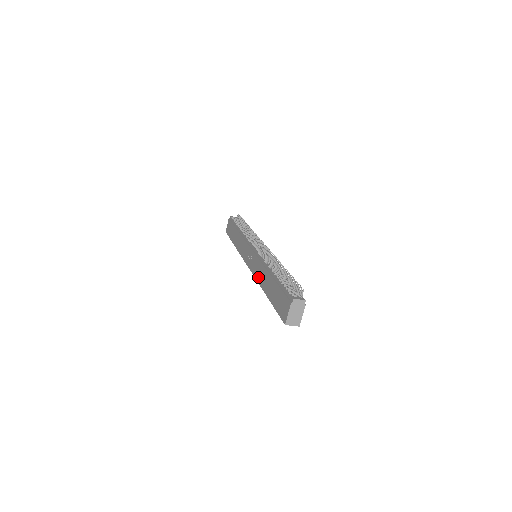
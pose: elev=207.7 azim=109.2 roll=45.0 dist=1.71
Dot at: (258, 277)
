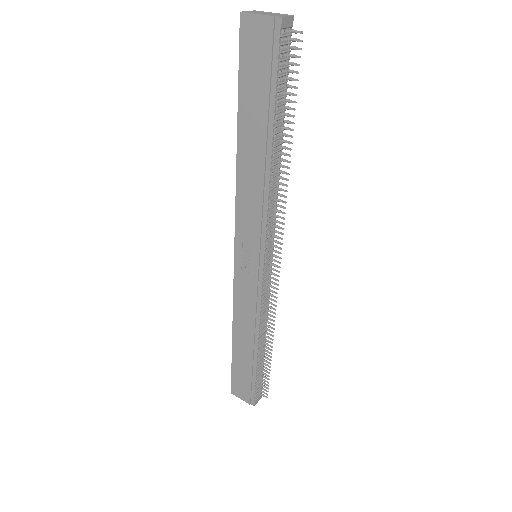
Dot at: (238, 310)
